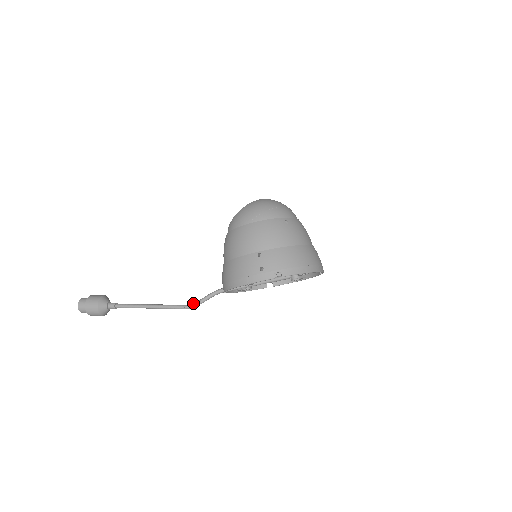
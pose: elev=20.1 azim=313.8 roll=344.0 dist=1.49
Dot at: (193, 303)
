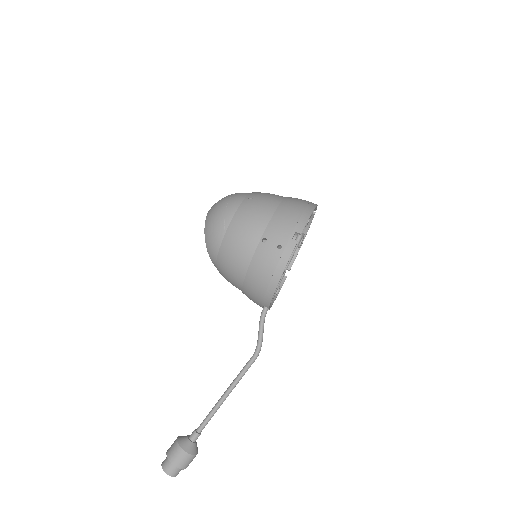
Dot at: (256, 347)
